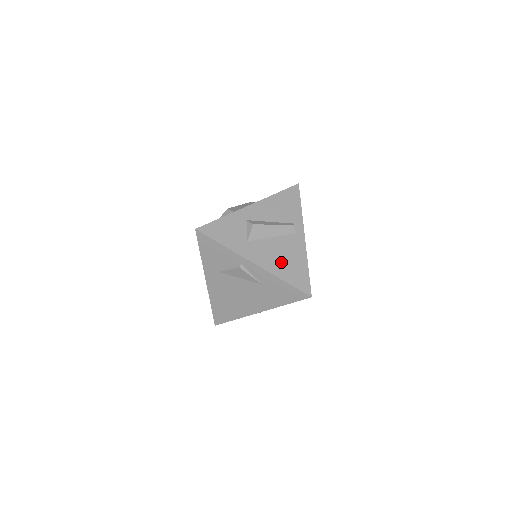
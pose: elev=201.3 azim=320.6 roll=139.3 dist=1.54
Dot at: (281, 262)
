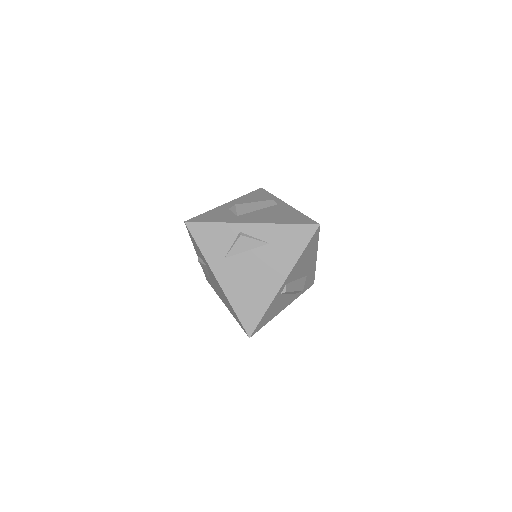
Dot at: (276, 217)
